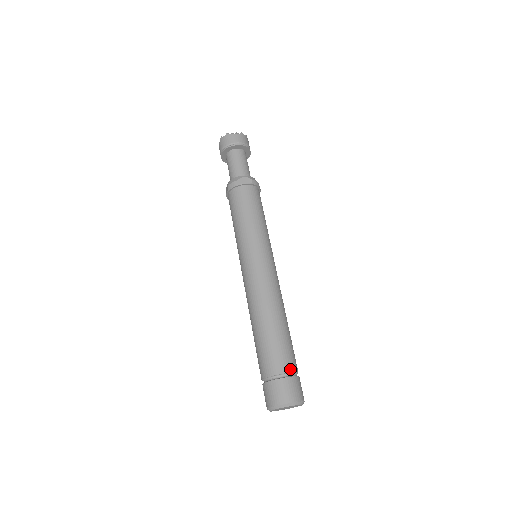
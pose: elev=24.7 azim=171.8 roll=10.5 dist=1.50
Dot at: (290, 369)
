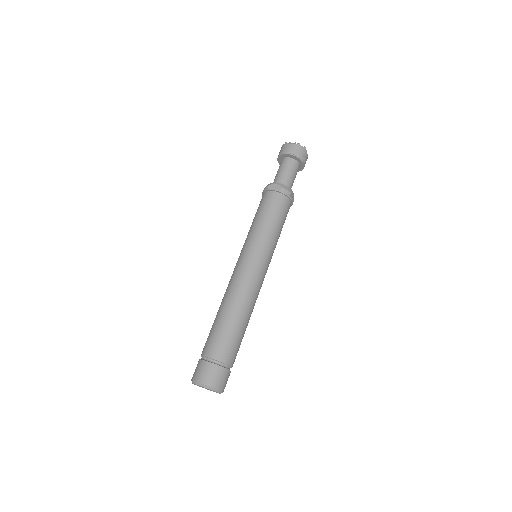
Dot at: (217, 357)
